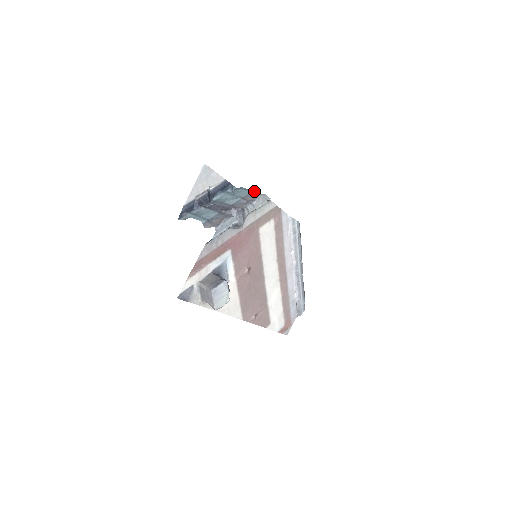
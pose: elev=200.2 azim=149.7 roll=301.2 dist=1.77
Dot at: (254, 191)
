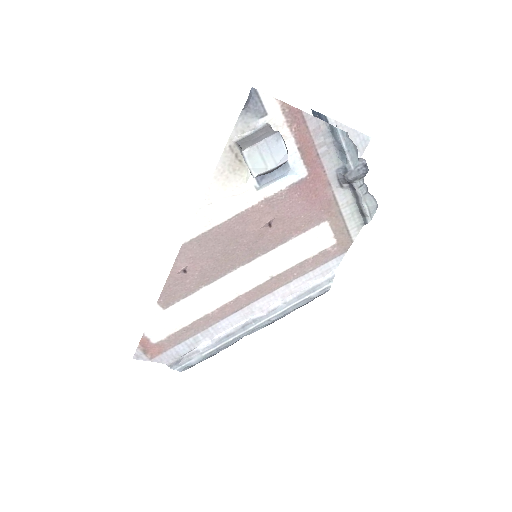
Dot at: occluded
